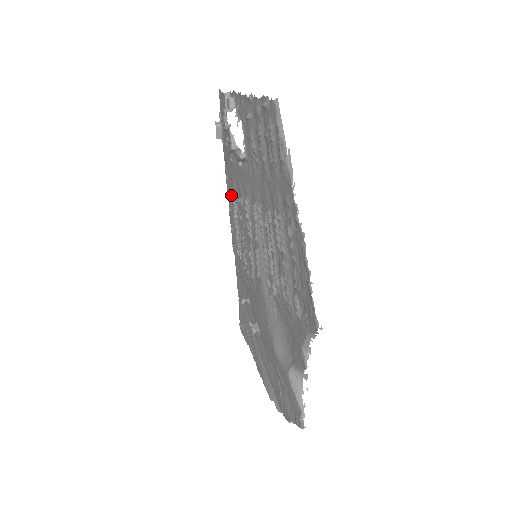
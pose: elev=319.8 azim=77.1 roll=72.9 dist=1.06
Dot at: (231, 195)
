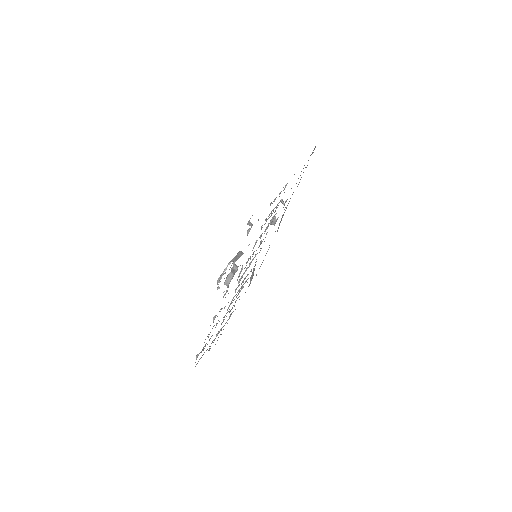
Dot at: occluded
